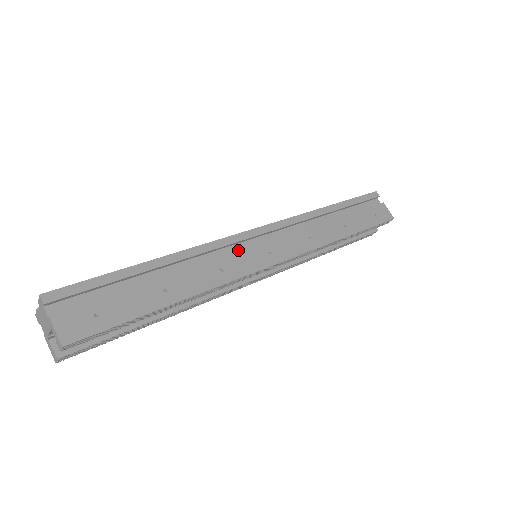
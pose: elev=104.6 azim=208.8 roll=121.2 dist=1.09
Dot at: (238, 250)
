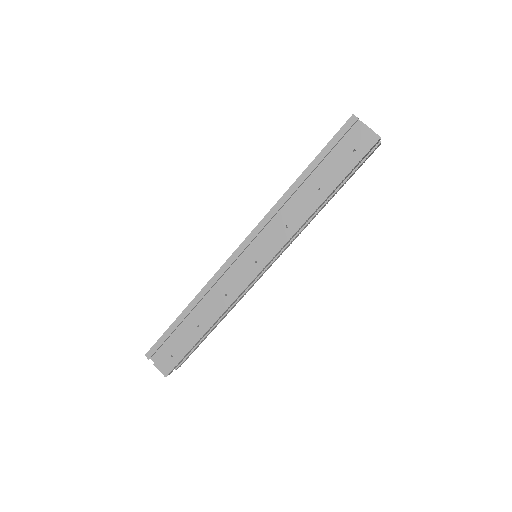
Dot at: (234, 270)
